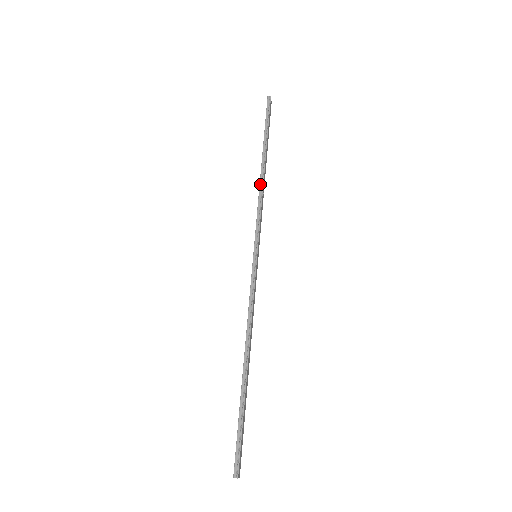
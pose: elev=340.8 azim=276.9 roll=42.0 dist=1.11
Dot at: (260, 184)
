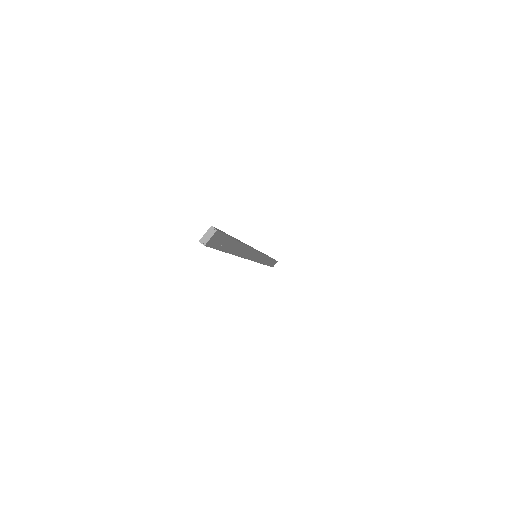
Dot at: occluded
